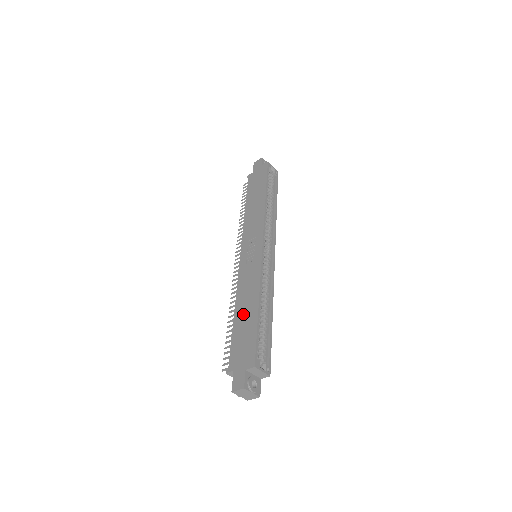
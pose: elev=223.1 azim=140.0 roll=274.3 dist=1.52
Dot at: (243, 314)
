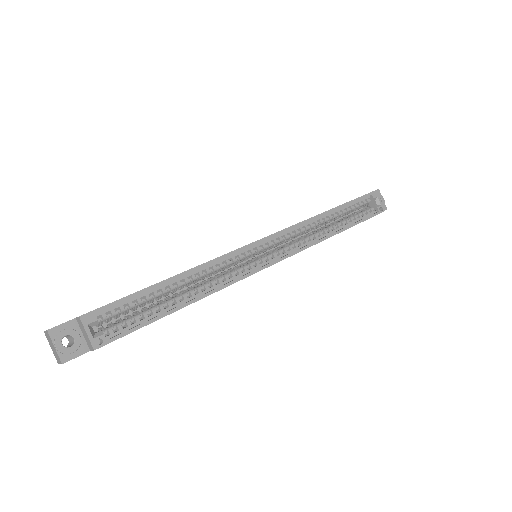
Dot at: occluded
